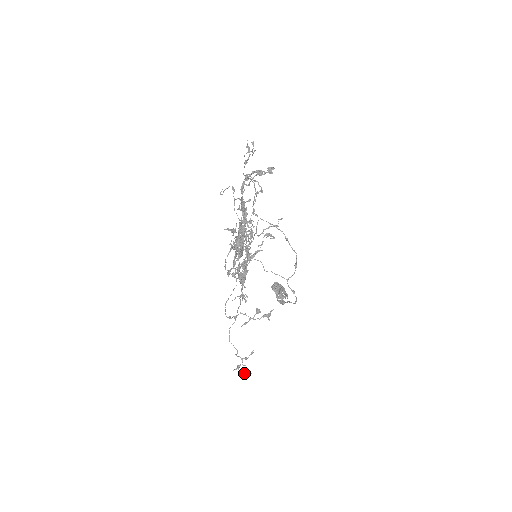
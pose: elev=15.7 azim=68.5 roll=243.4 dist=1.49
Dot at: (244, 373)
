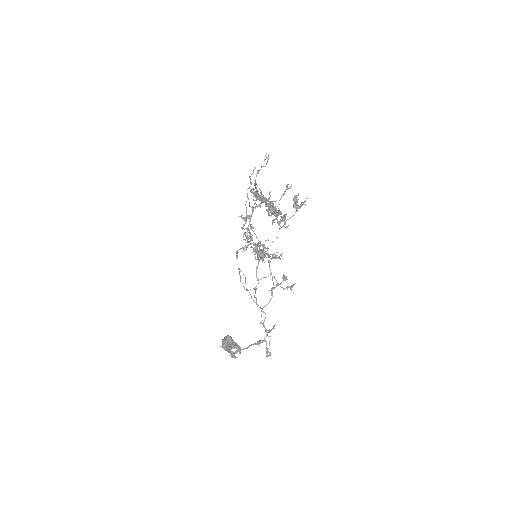
Dot at: (267, 348)
